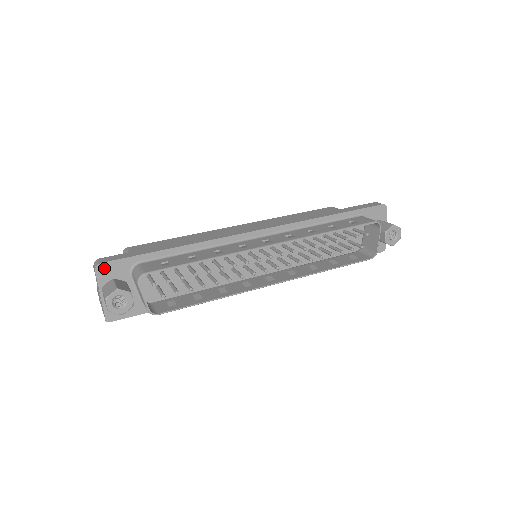
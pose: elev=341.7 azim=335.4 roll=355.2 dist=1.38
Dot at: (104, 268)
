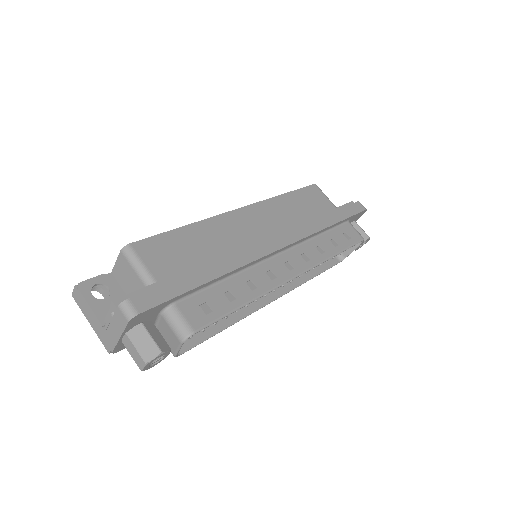
Dot at: (139, 317)
